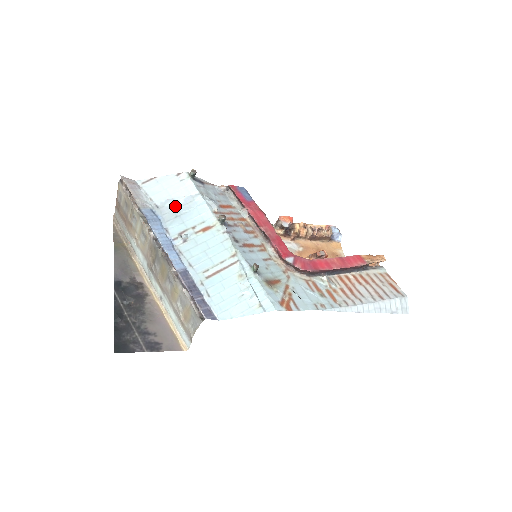
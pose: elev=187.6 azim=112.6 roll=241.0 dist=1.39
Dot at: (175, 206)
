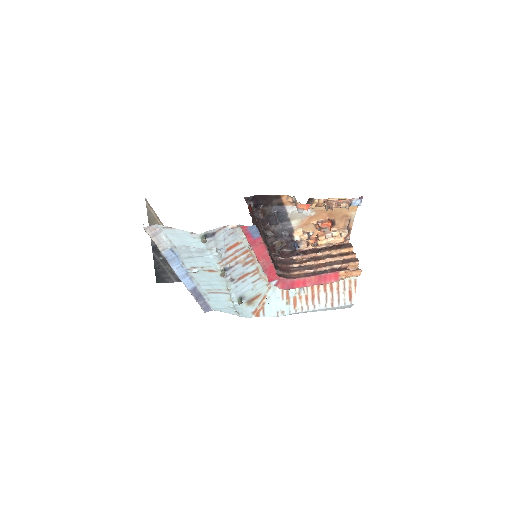
Dot at: (189, 251)
